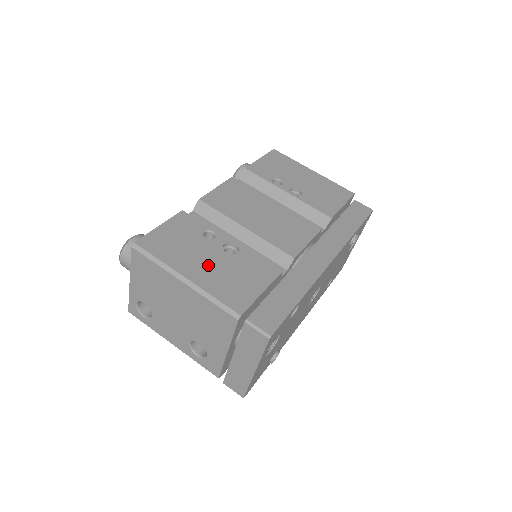
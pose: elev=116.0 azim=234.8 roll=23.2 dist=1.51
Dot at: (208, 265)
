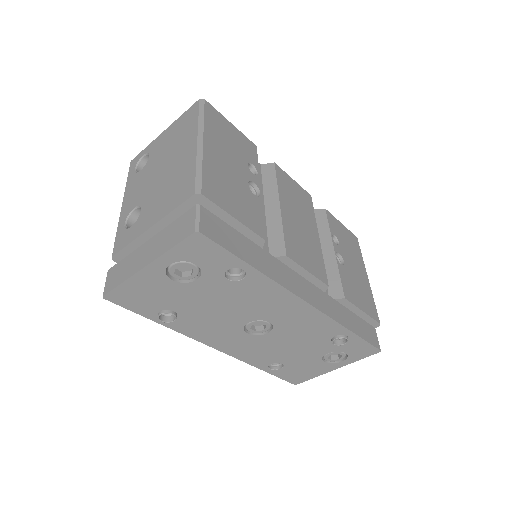
Dot at: (227, 164)
